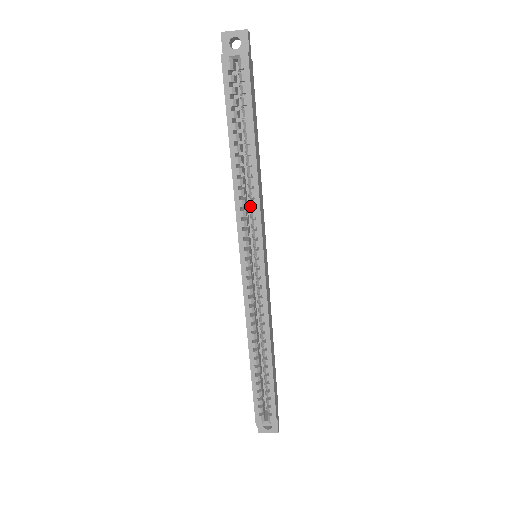
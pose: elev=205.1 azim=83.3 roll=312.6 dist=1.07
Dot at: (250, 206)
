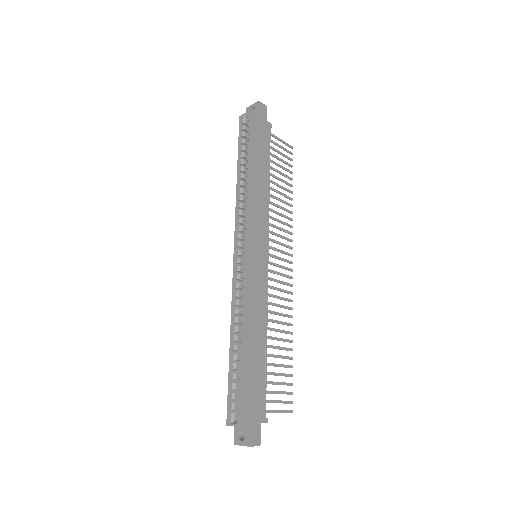
Dot at: occluded
